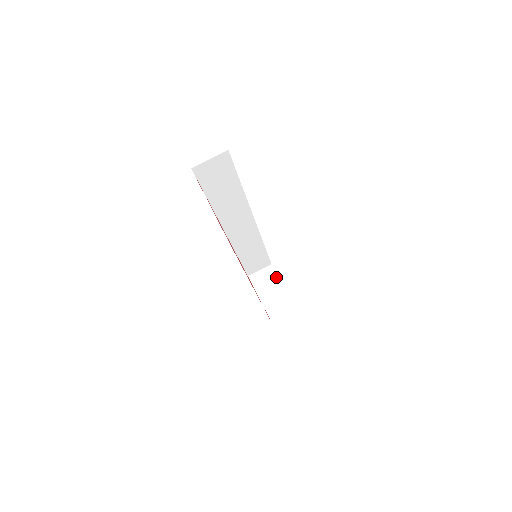
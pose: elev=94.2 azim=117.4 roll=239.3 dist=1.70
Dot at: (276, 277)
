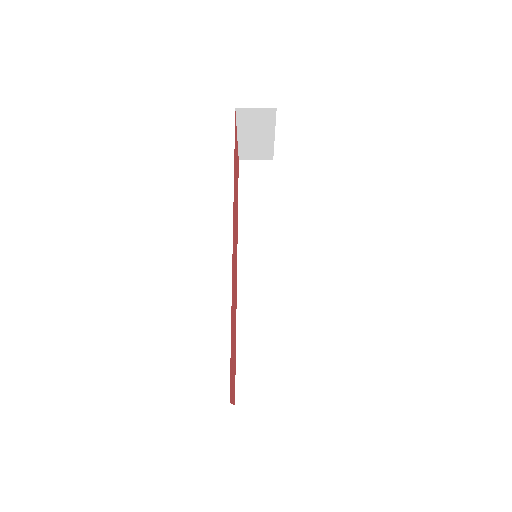
Dot at: (272, 123)
